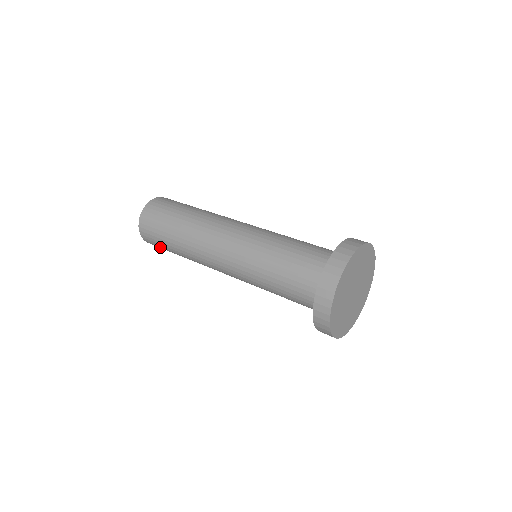
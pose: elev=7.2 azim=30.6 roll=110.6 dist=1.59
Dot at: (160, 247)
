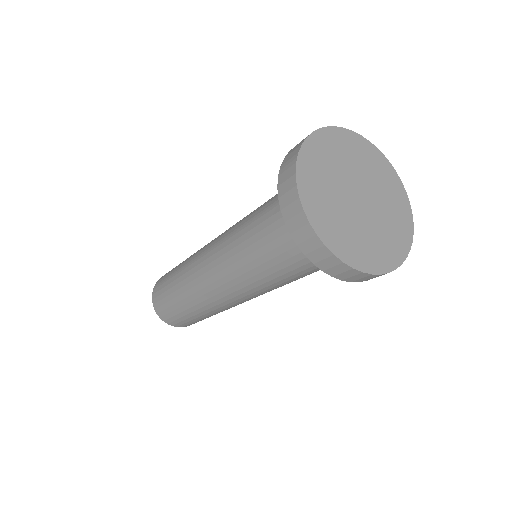
Dot at: (173, 316)
